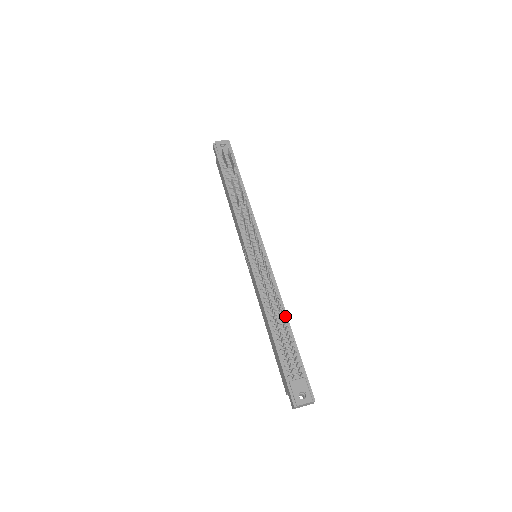
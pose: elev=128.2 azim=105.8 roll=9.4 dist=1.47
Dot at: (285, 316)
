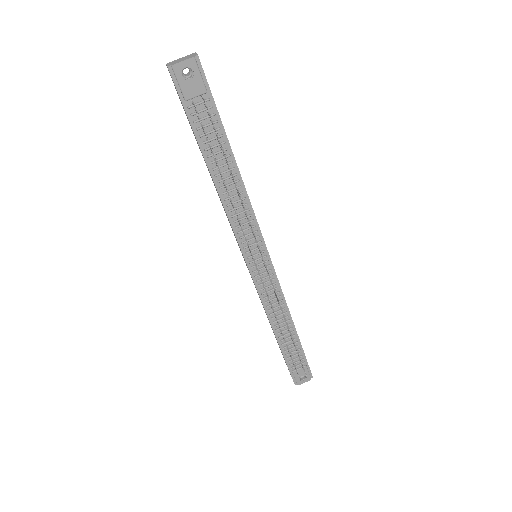
Dot at: (291, 322)
